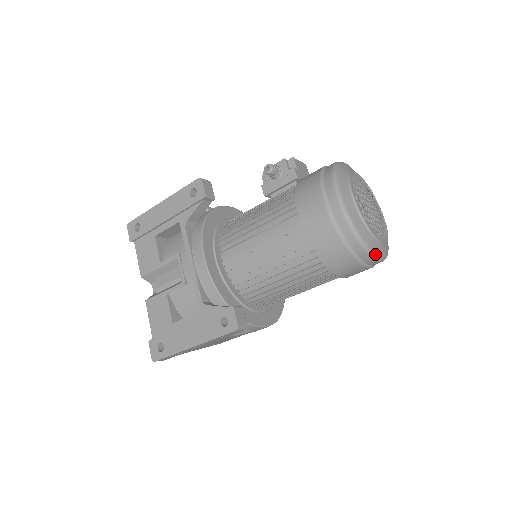
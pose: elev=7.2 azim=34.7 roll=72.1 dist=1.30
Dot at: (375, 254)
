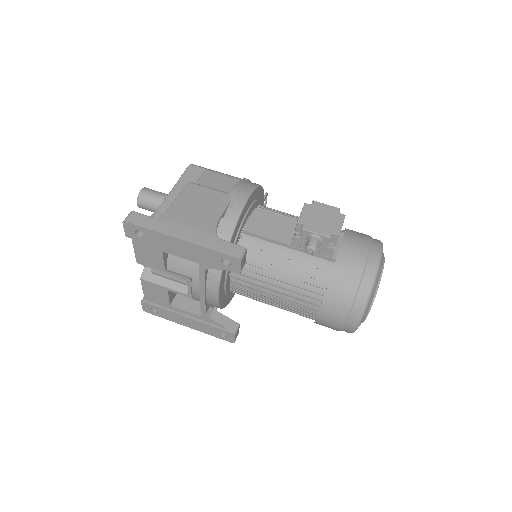
Dot at: occluded
